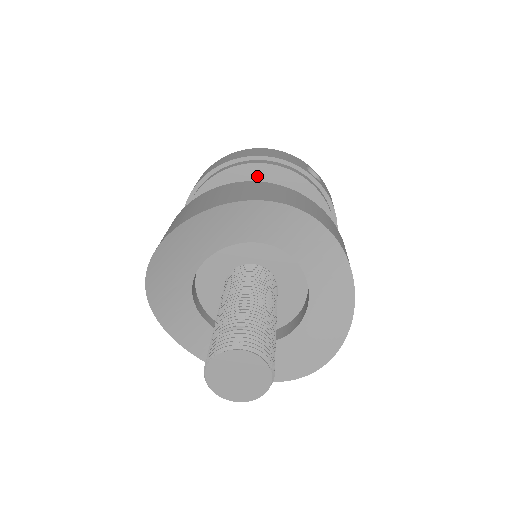
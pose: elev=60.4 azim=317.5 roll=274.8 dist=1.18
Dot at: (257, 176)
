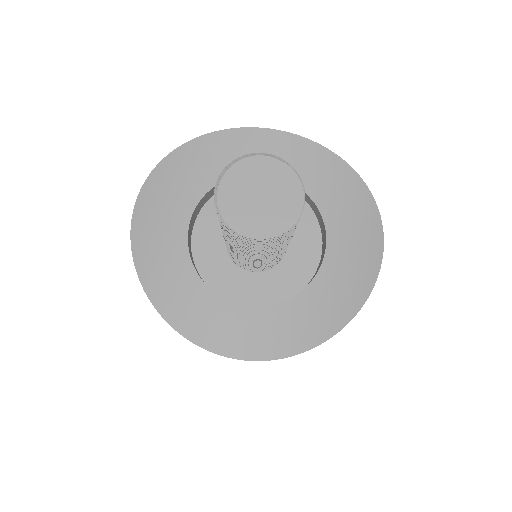
Dot at: occluded
